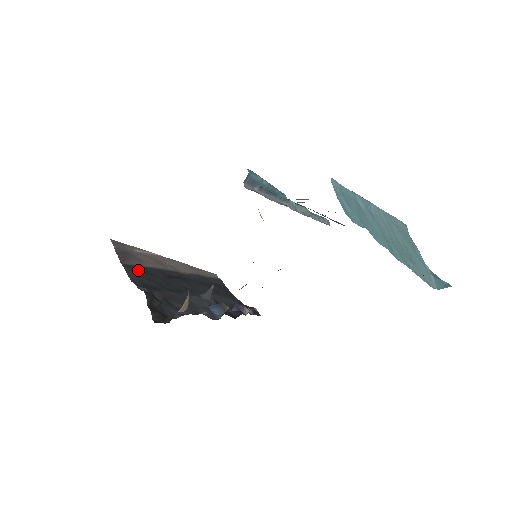
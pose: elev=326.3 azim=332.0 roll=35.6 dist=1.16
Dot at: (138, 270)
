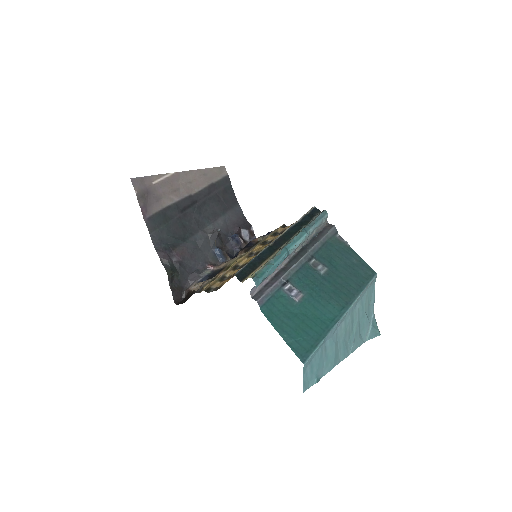
Dot at: (158, 221)
